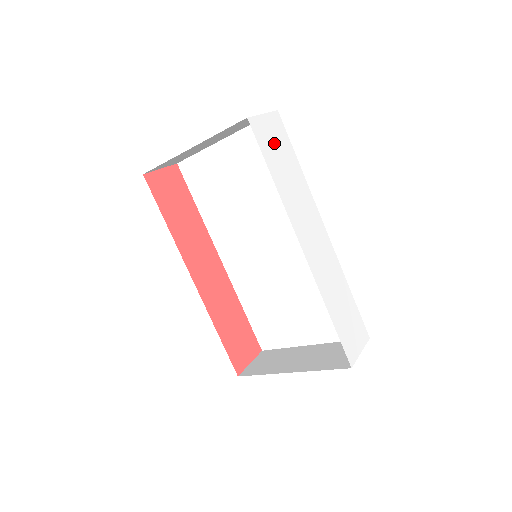
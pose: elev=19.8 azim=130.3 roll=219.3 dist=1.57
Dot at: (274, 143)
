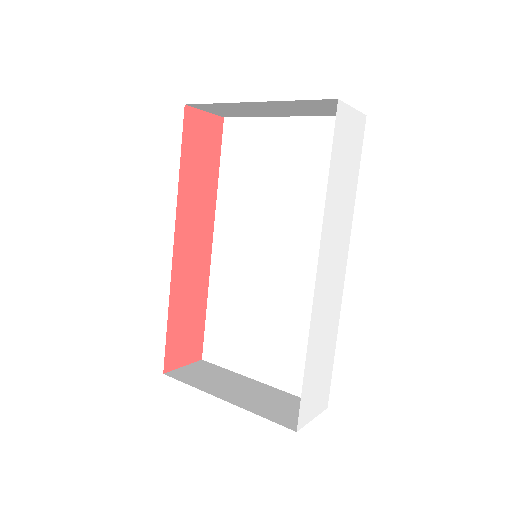
Dot at: (347, 145)
